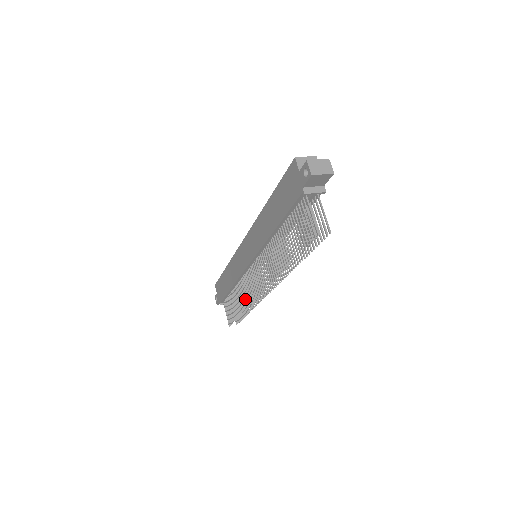
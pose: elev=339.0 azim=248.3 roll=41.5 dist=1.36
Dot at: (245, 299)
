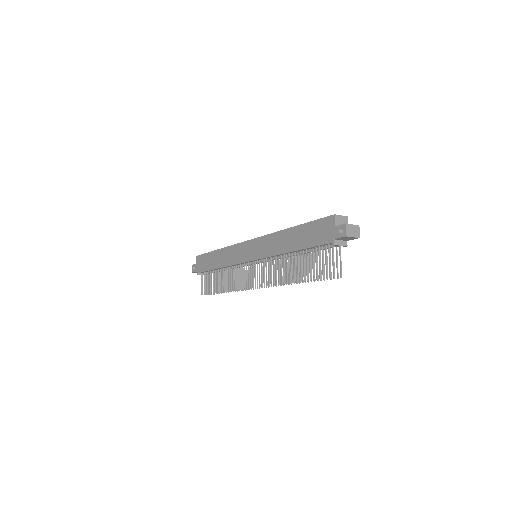
Dot at: (231, 283)
